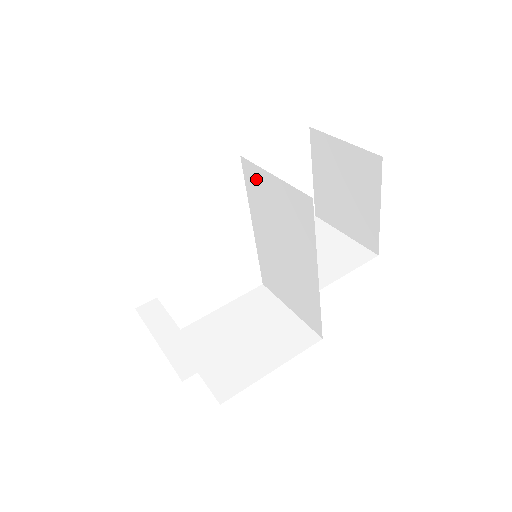
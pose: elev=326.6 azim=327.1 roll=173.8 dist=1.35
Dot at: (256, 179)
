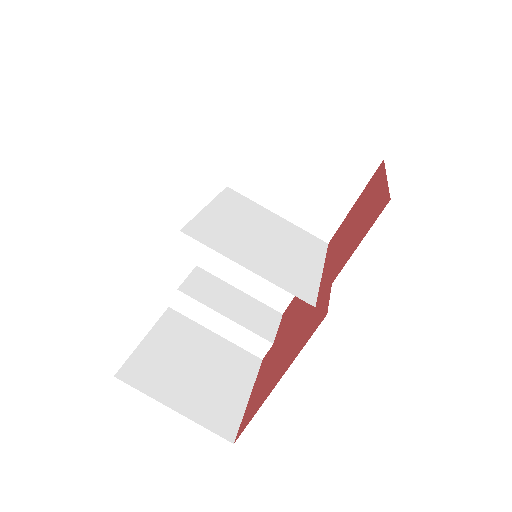
Dot at: (219, 240)
